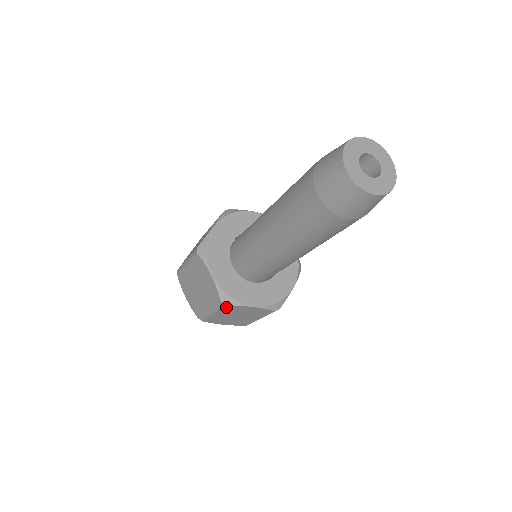
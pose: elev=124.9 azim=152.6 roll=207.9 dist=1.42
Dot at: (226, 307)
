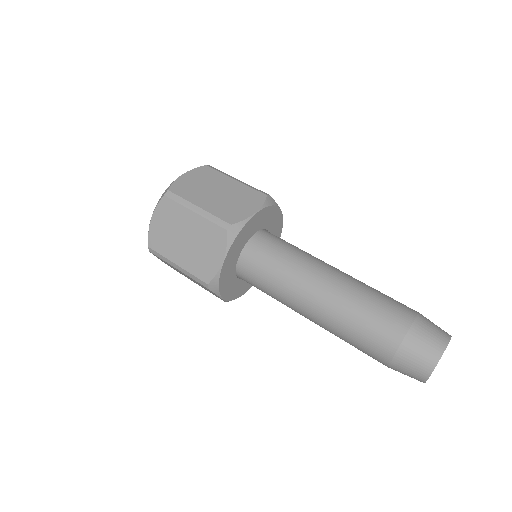
Dot at: occluded
